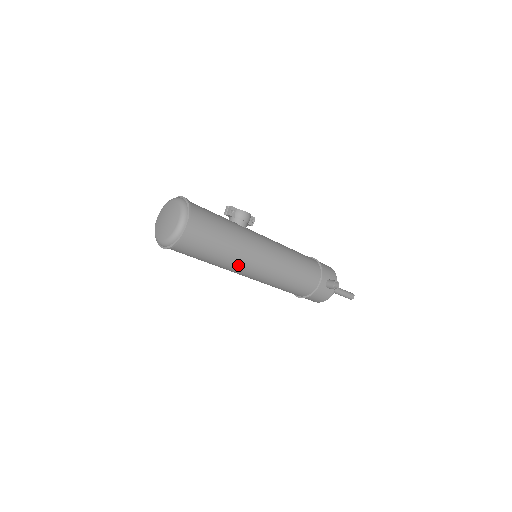
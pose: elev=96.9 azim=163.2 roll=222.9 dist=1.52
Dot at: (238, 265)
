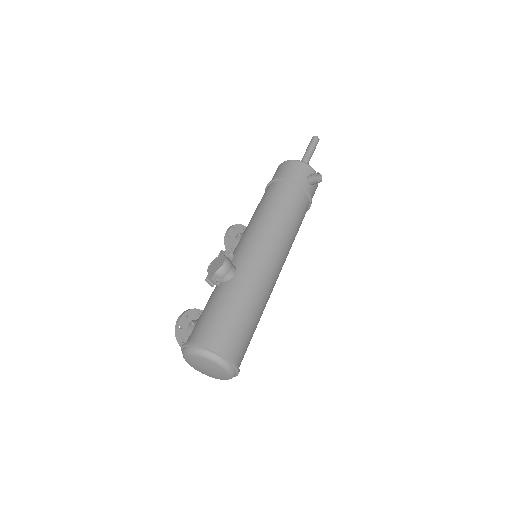
Dot at: (269, 296)
